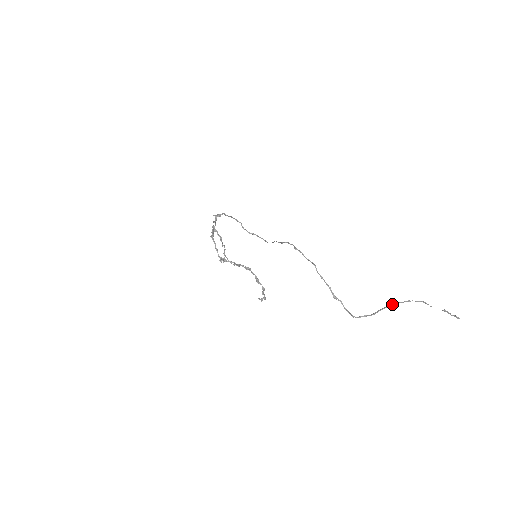
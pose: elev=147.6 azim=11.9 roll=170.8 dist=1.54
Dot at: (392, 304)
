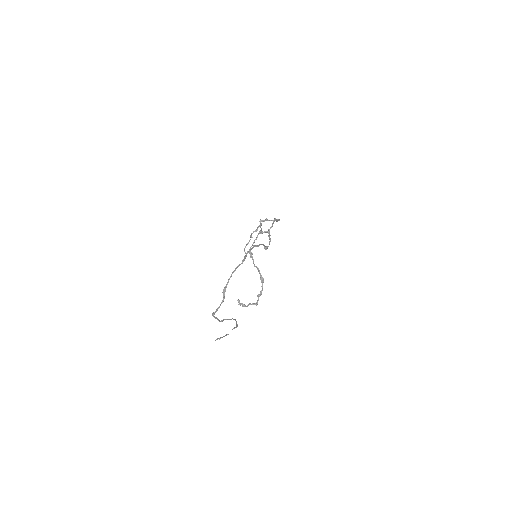
Dot at: occluded
